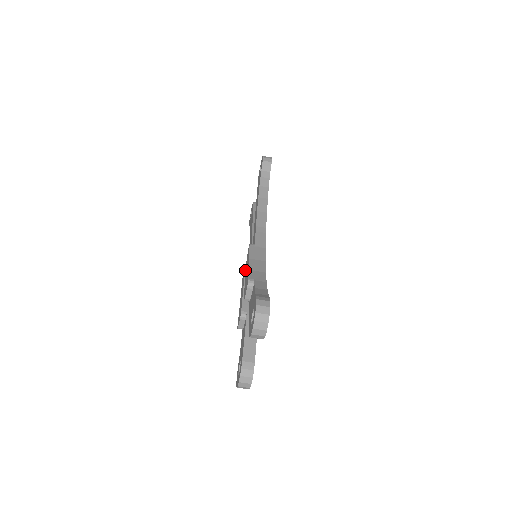
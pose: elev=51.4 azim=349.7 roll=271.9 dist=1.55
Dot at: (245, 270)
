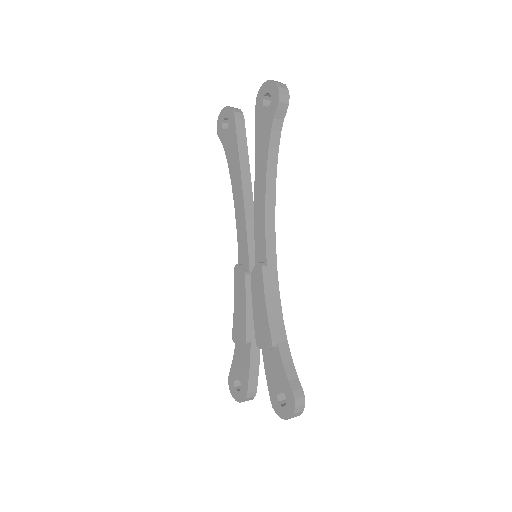
Dot at: (245, 279)
